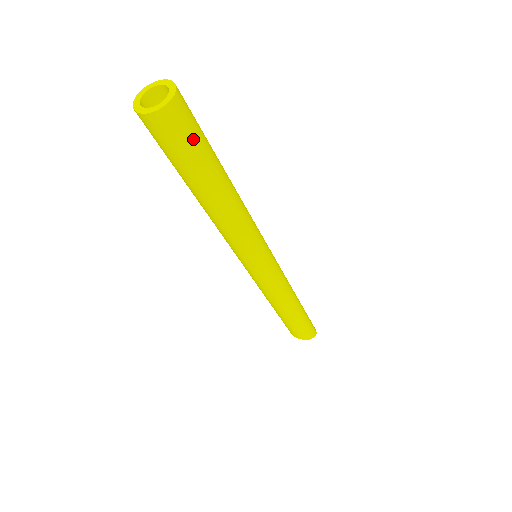
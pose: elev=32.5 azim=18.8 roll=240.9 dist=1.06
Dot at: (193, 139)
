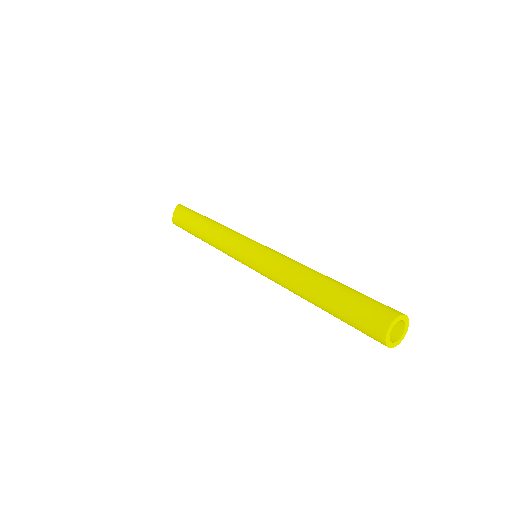
Dot at: occluded
